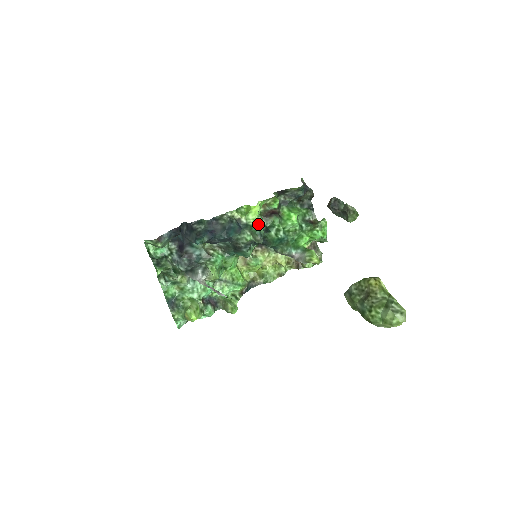
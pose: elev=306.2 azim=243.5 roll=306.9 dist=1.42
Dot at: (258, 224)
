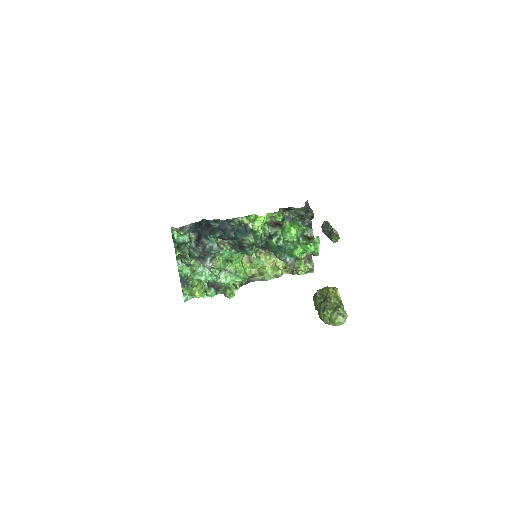
Dot at: (261, 231)
